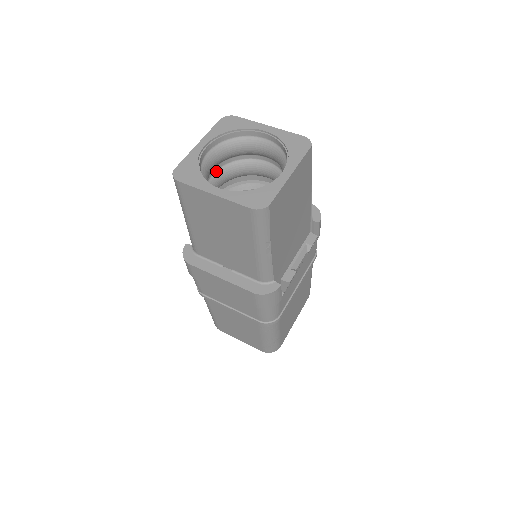
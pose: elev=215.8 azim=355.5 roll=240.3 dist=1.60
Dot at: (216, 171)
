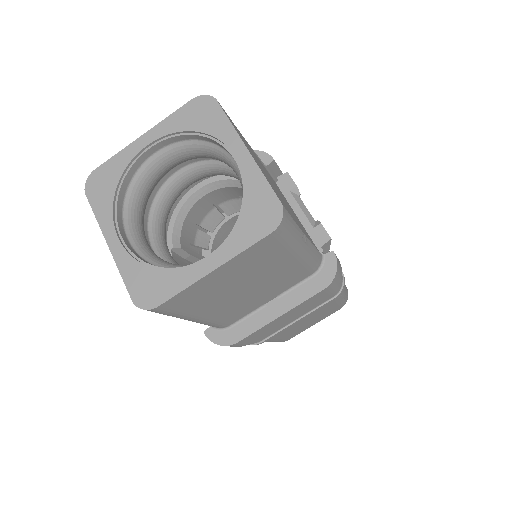
Dot at: (150, 243)
